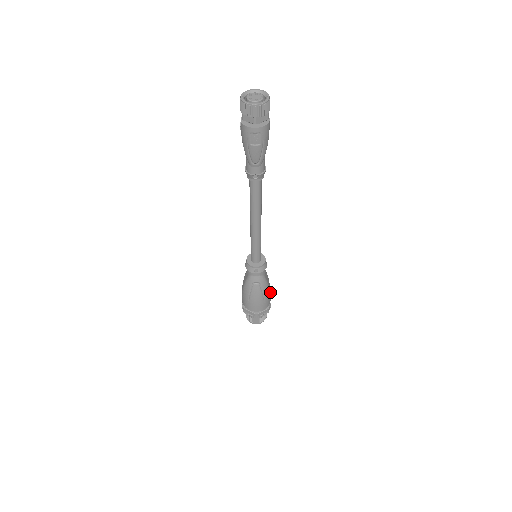
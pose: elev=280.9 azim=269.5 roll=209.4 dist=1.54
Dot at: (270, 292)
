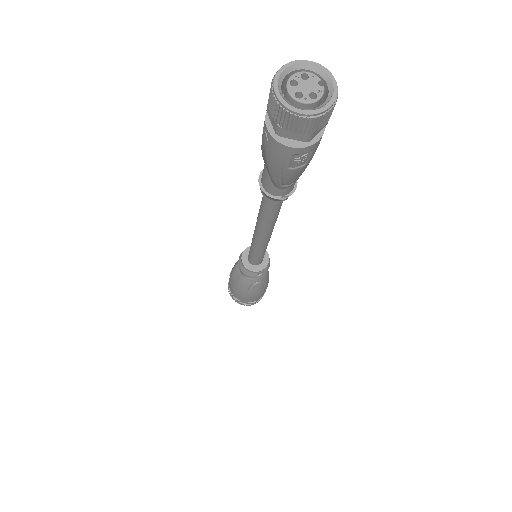
Dot at: occluded
